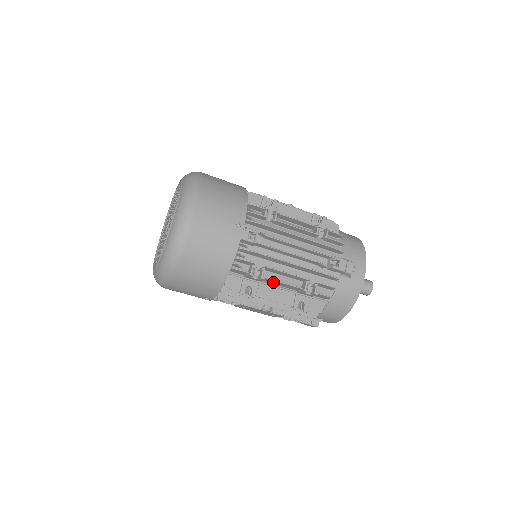
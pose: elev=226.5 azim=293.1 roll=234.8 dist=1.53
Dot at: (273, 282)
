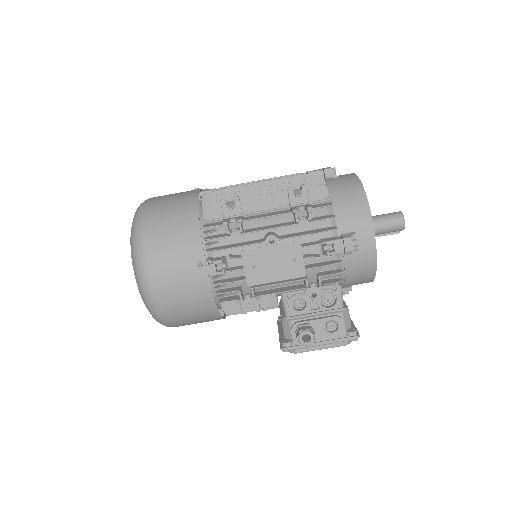
Dot at: (255, 205)
